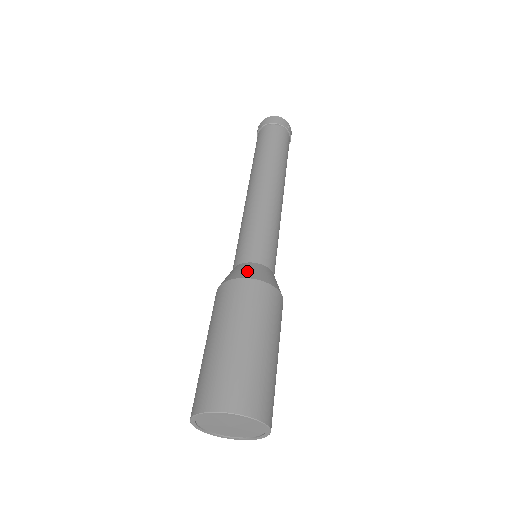
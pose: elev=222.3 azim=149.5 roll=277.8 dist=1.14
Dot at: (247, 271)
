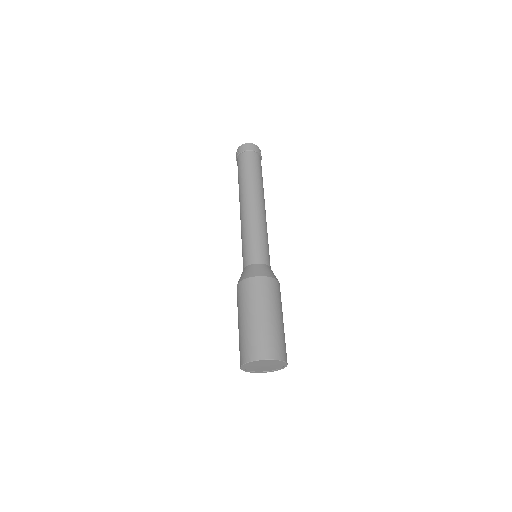
Dot at: (259, 271)
